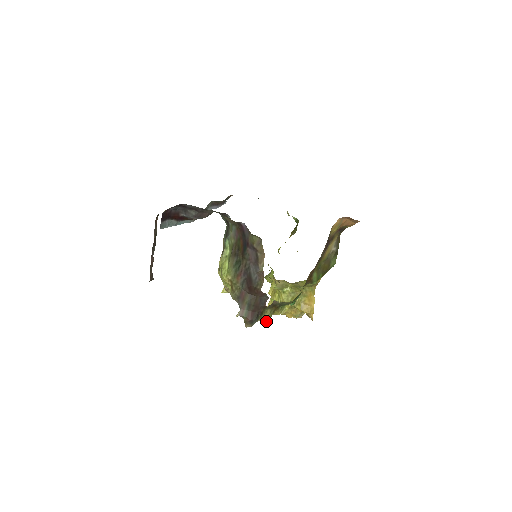
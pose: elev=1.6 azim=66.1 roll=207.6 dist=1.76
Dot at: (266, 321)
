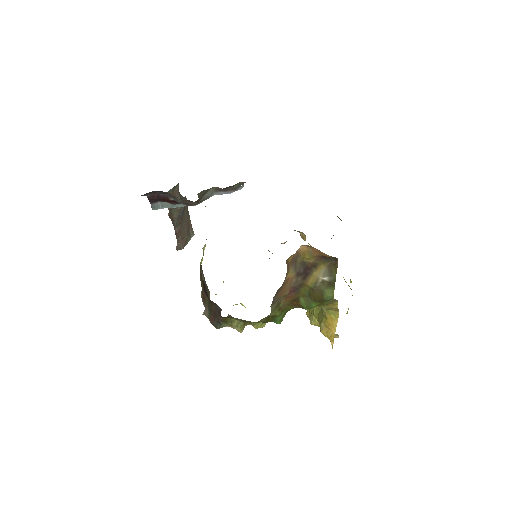
Dot at: (238, 330)
